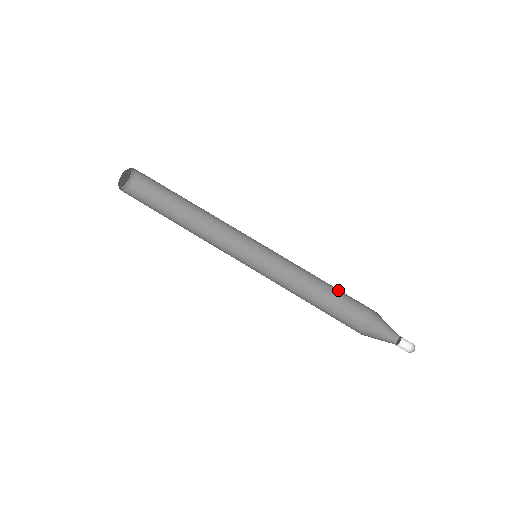
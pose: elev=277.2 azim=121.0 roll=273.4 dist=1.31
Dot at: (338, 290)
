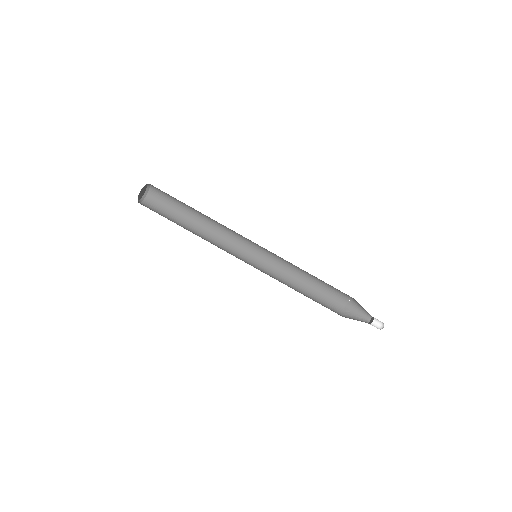
Dot at: (323, 281)
